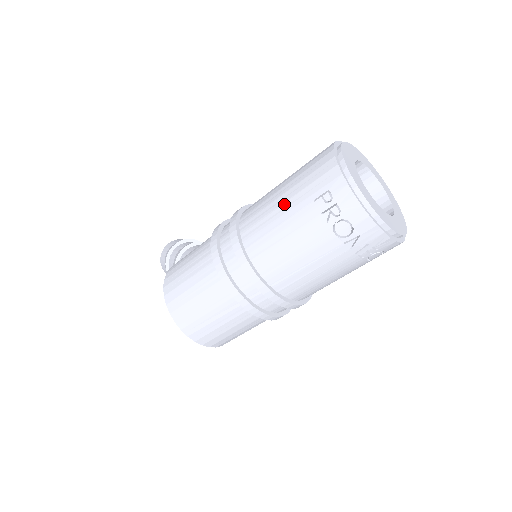
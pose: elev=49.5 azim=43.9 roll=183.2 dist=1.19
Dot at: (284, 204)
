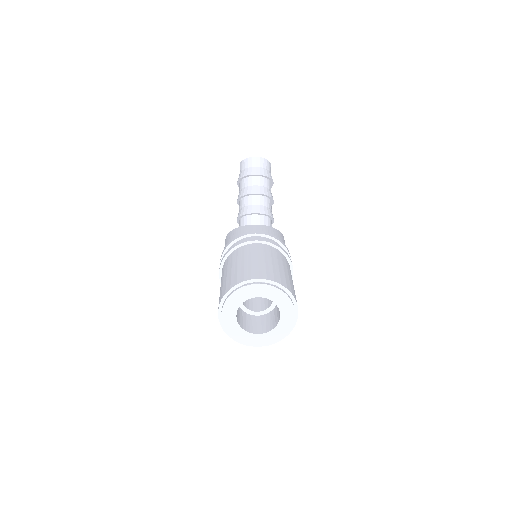
Dot at: occluded
